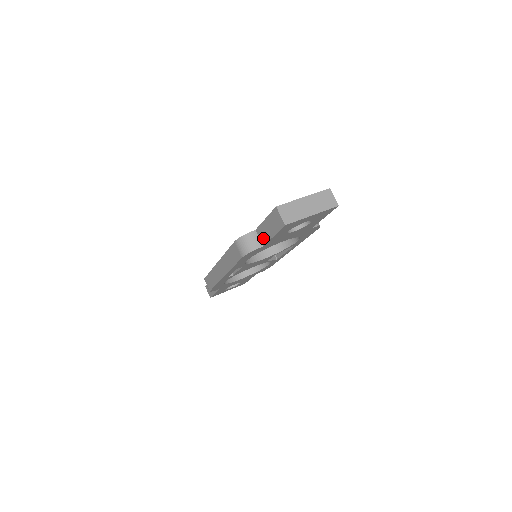
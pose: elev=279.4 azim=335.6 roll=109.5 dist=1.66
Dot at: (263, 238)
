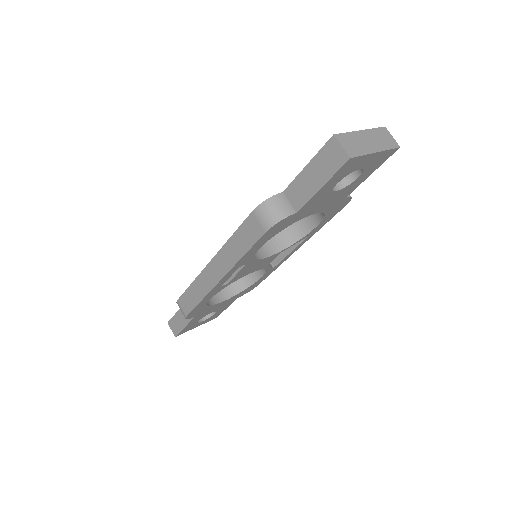
Dot at: (298, 199)
